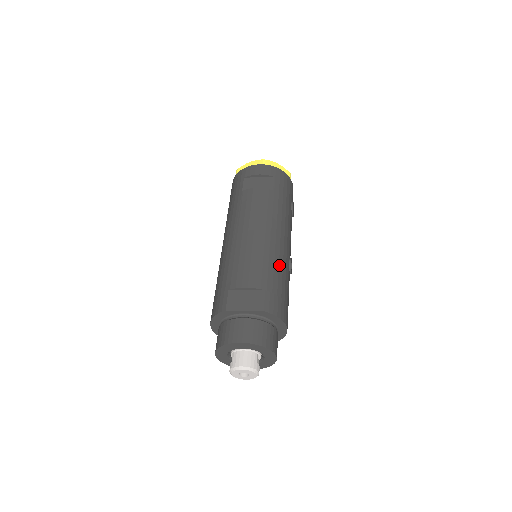
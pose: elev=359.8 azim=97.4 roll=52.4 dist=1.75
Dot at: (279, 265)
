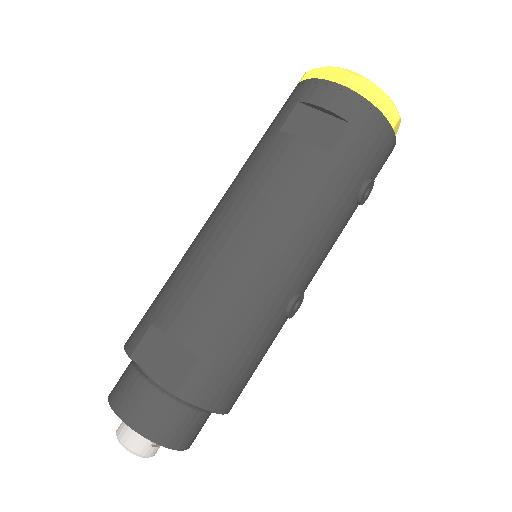
Dot at: (256, 314)
